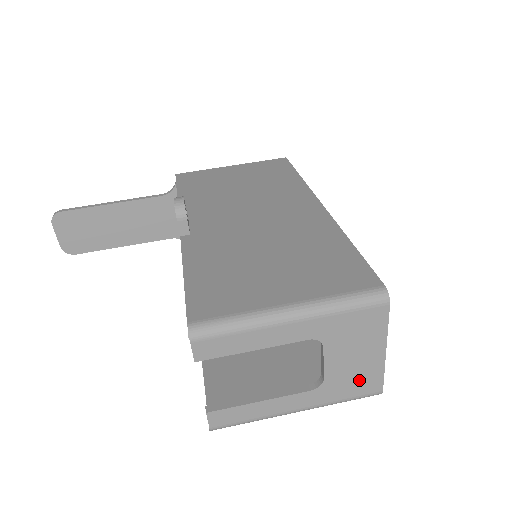
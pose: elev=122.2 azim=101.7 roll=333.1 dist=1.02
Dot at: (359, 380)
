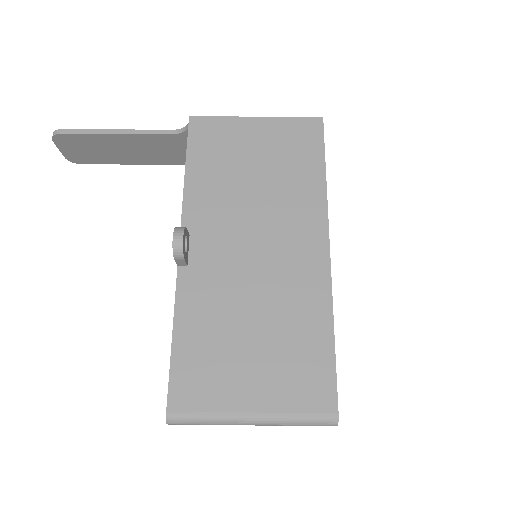
Dot at: occluded
